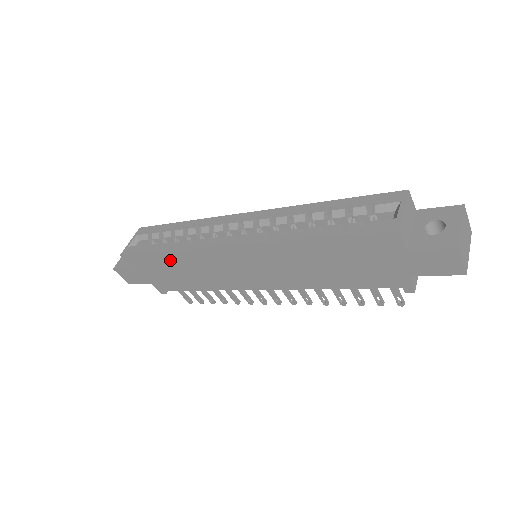
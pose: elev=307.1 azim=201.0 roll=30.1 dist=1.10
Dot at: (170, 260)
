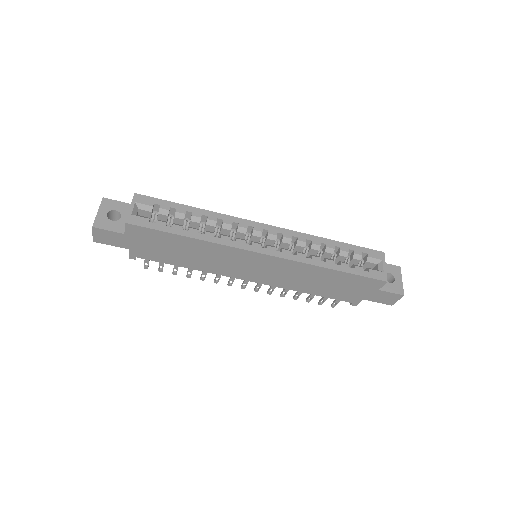
Dot at: (187, 244)
